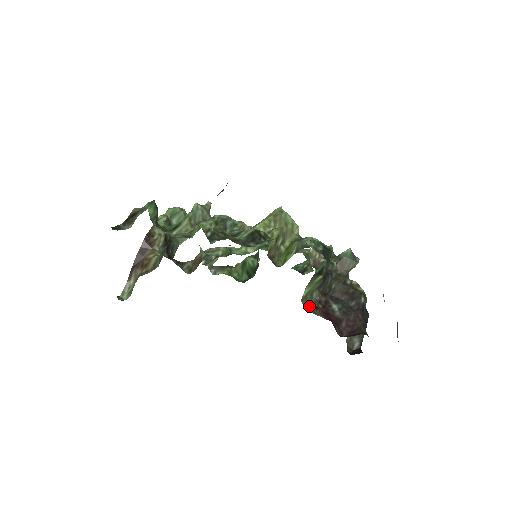
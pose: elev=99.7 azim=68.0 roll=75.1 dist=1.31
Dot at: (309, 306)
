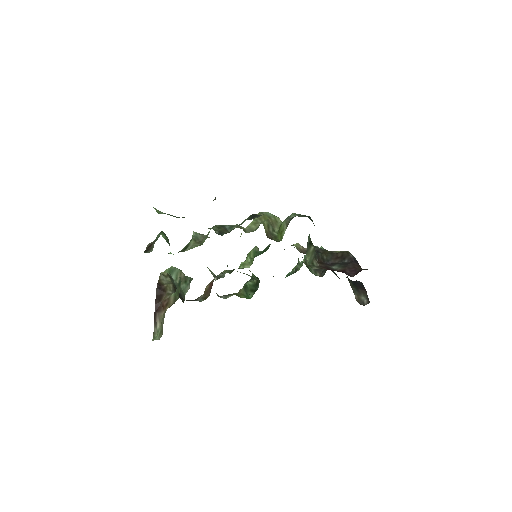
Dot at: occluded
